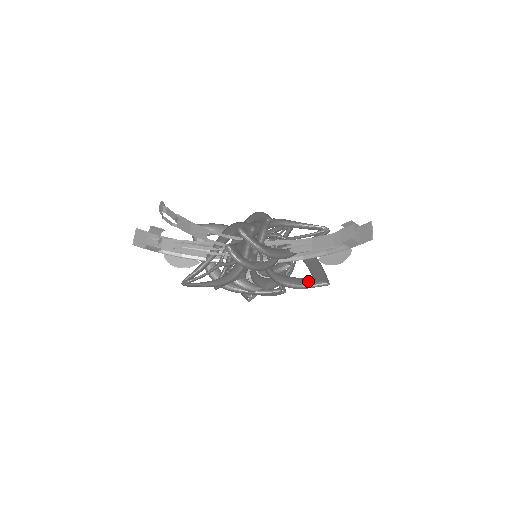
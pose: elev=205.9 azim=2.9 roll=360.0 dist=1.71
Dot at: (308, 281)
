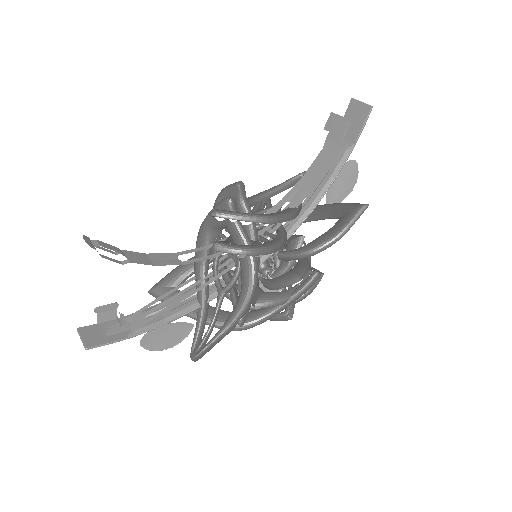
Dot at: (341, 222)
